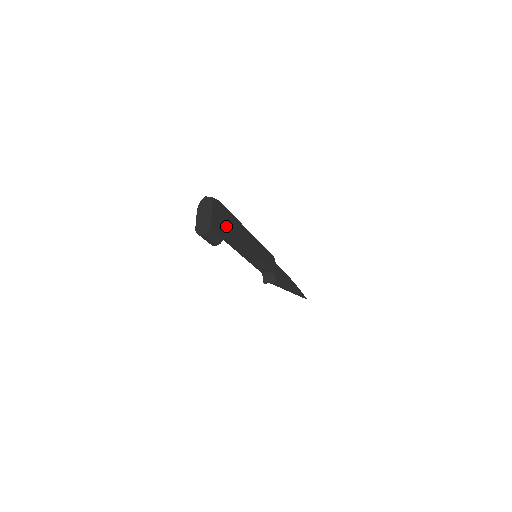
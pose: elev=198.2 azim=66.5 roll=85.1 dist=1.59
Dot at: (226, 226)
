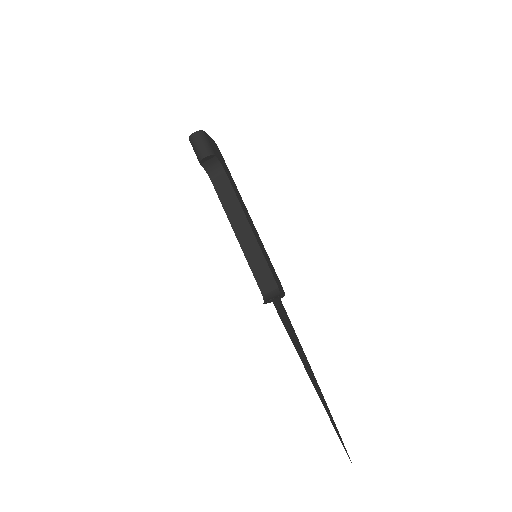
Dot at: (222, 164)
